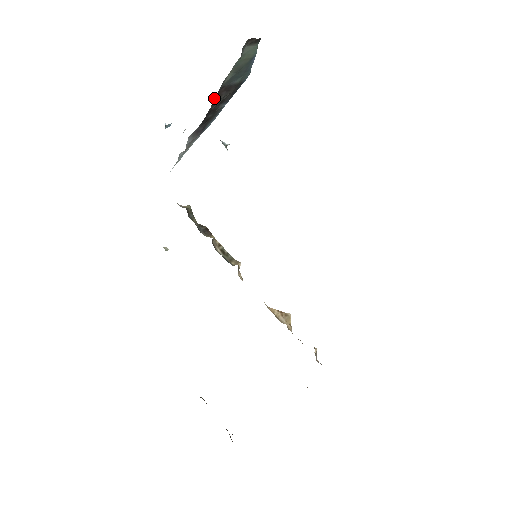
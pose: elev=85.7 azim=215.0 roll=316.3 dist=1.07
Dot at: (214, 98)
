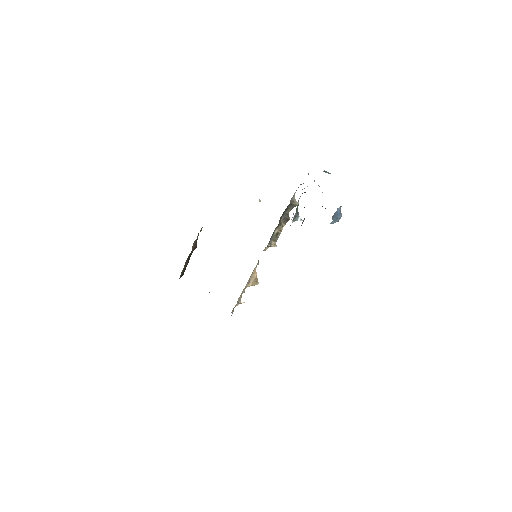
Dot at: occluded
